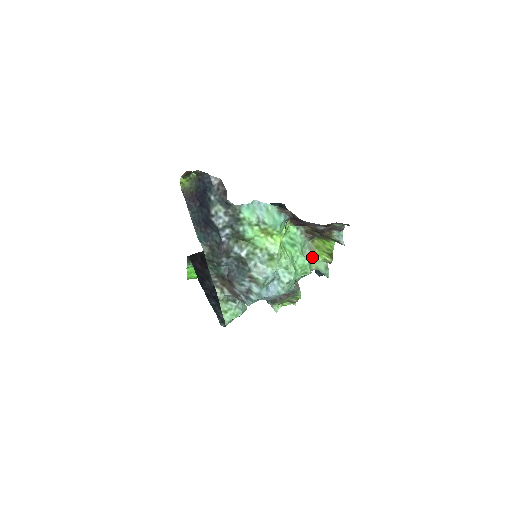
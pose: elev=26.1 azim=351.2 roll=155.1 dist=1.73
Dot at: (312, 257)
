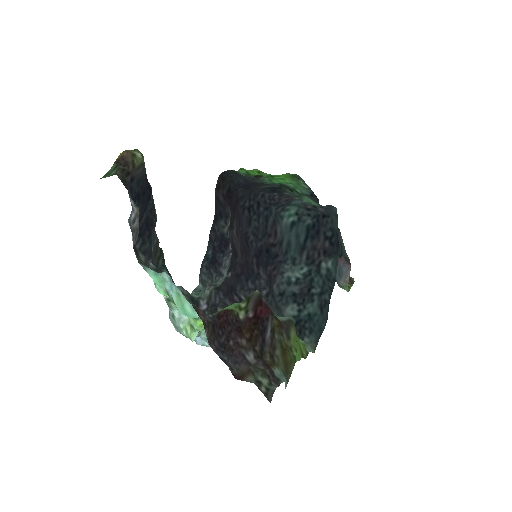
Dot at: occluded
